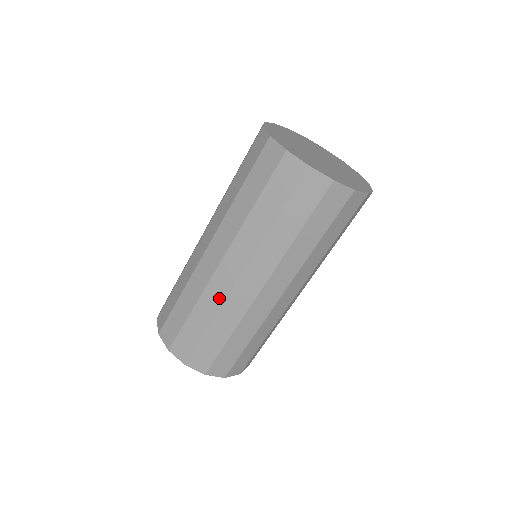
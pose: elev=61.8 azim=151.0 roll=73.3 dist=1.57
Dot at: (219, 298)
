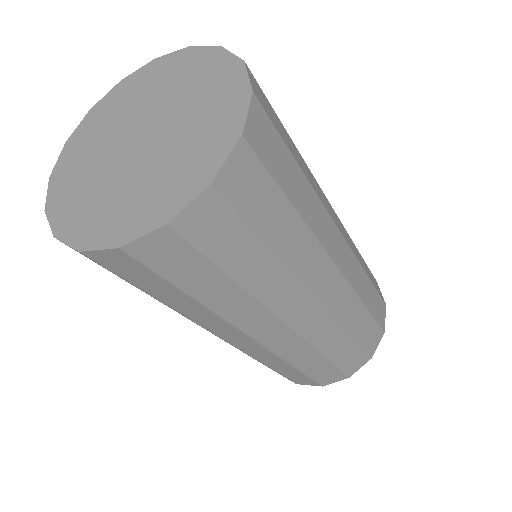
Dot at: occluded
